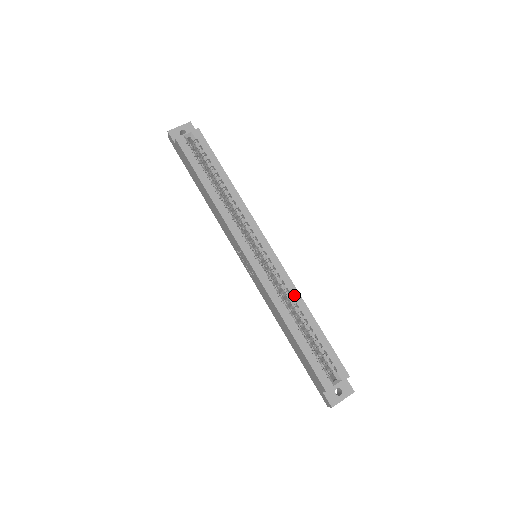
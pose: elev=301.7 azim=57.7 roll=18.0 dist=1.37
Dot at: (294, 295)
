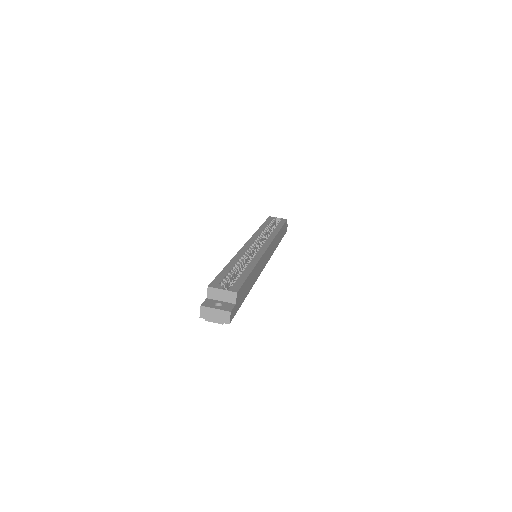
Dot at: (254, 259)
